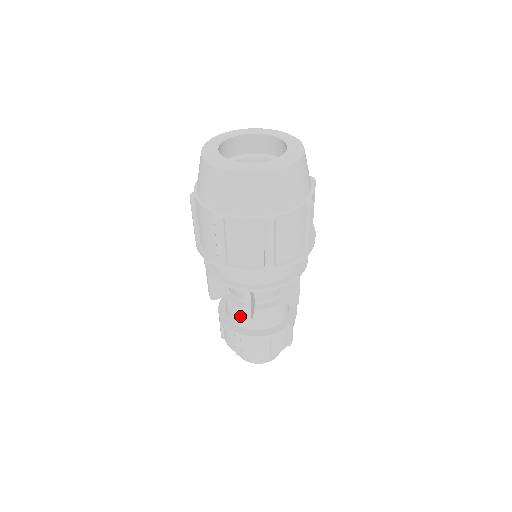
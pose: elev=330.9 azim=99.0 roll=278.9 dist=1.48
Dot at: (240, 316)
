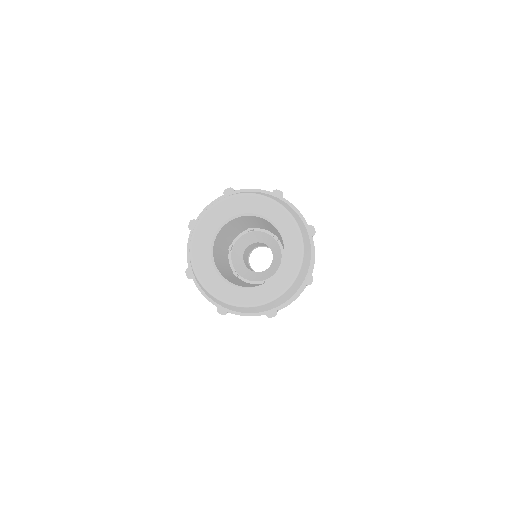
Dot at: occluded
